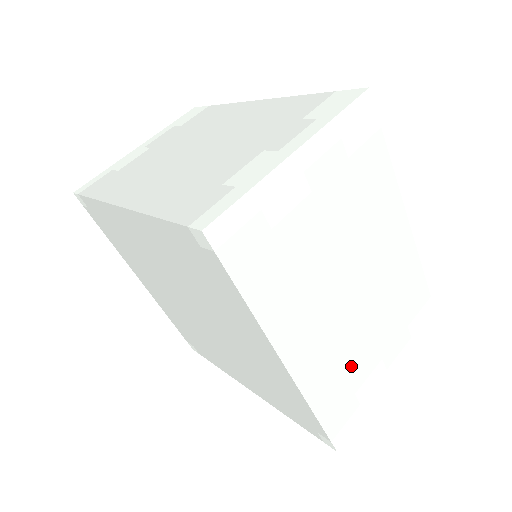
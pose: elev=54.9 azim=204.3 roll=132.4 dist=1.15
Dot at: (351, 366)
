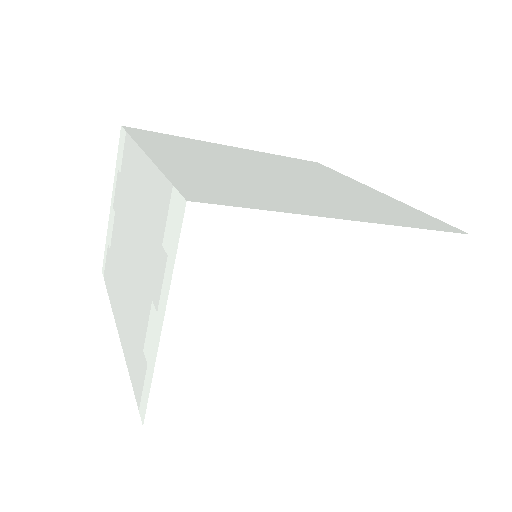
Dot at: (369, 354)
